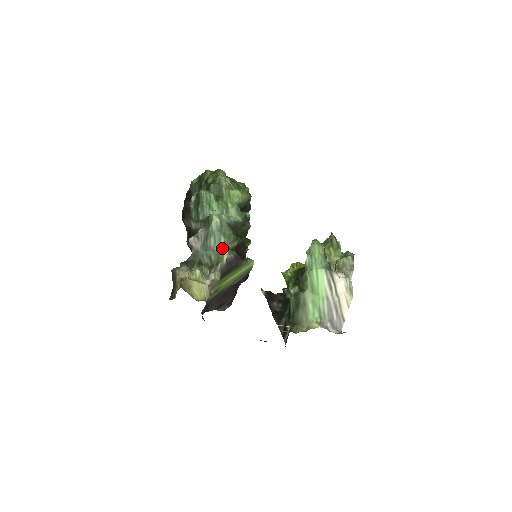
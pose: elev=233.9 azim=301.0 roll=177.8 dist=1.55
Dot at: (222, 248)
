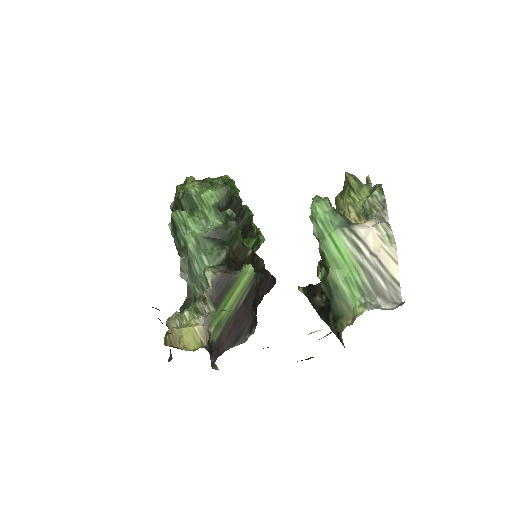
Dot at: (204, 270)
